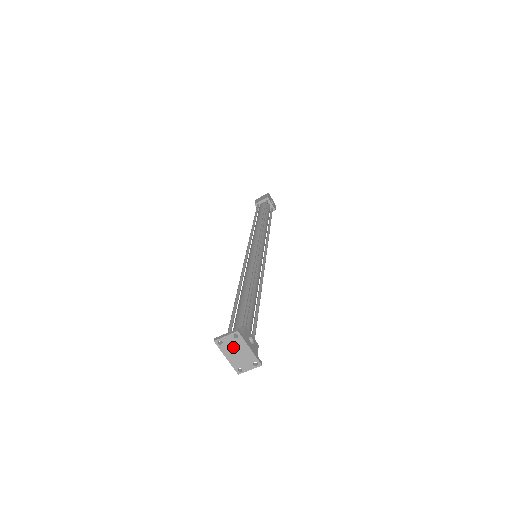
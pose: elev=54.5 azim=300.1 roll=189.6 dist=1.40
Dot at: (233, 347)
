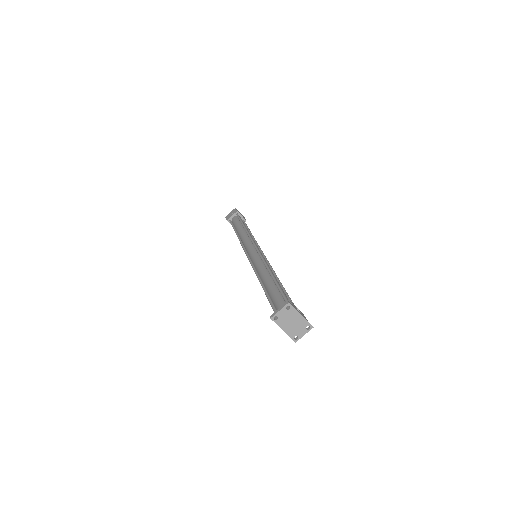
Dot at: (287, 319)
